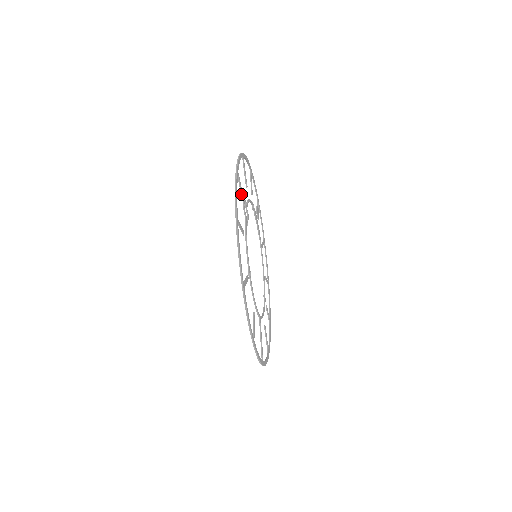
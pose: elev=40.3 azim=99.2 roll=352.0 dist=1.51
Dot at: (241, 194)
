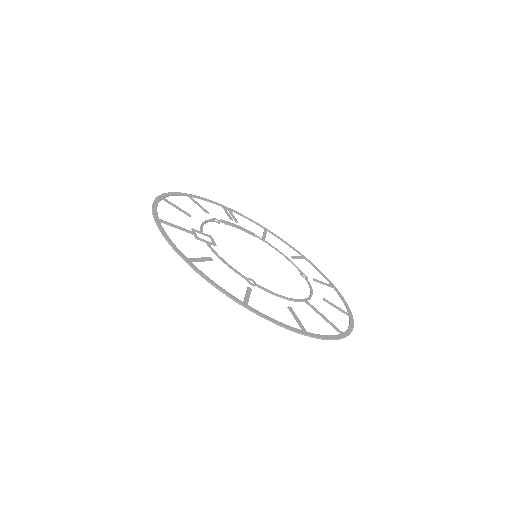
Dot at: occluded
